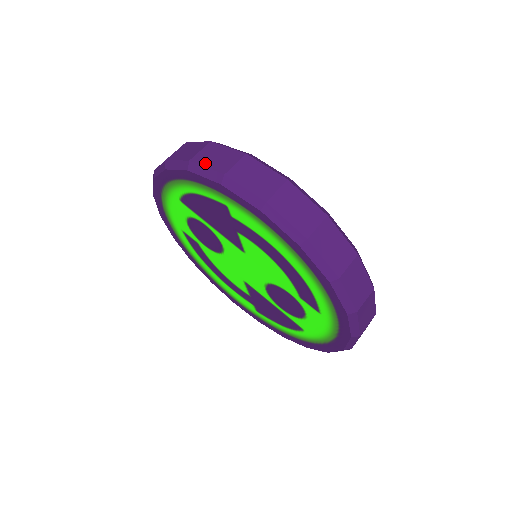
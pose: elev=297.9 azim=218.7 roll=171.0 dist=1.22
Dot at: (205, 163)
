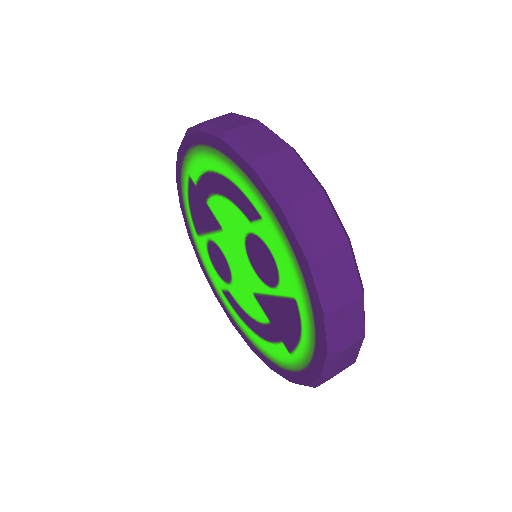
Dot at: occluded
